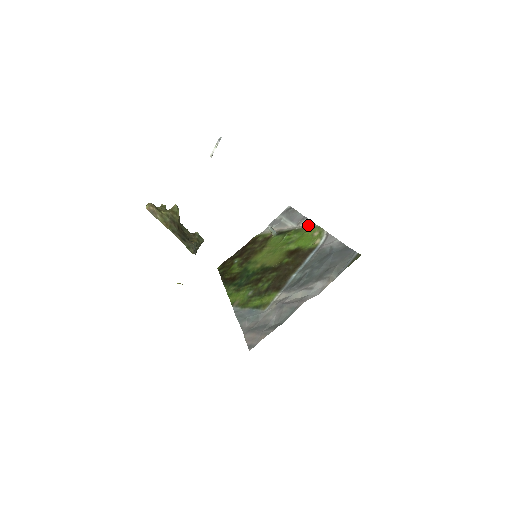
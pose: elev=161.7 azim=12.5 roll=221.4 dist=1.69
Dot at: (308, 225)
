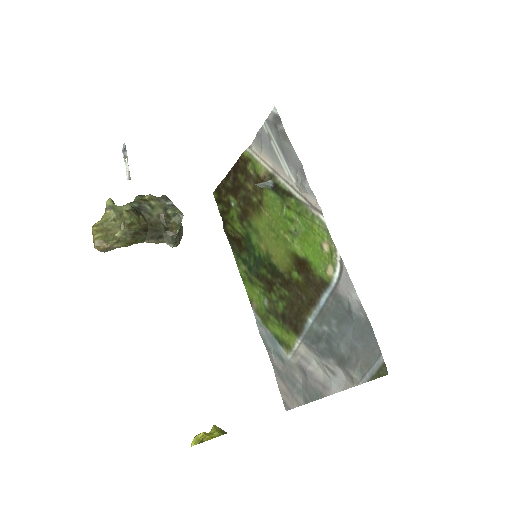
Dot at: (312, 205)
